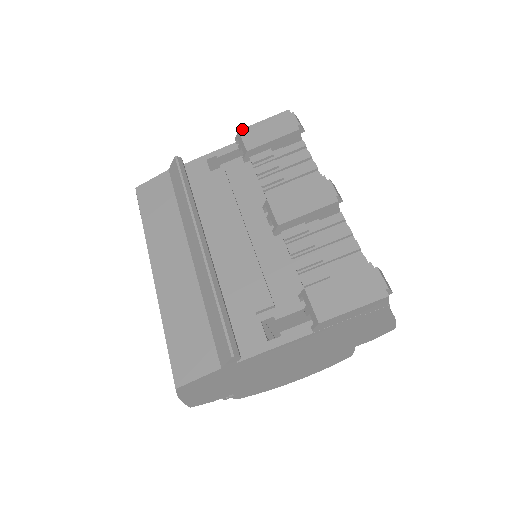
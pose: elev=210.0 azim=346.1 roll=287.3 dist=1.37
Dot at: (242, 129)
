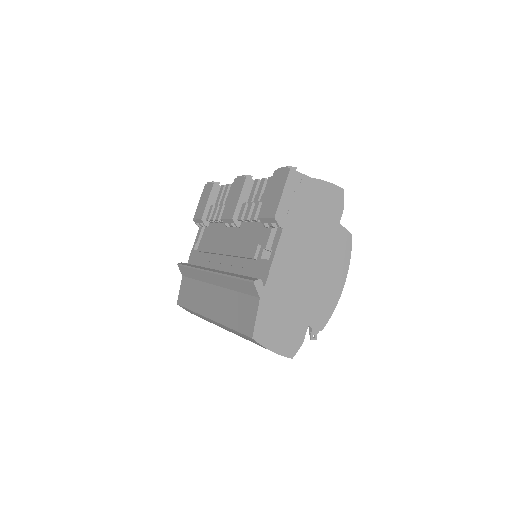
Dot at: (194, 217)
